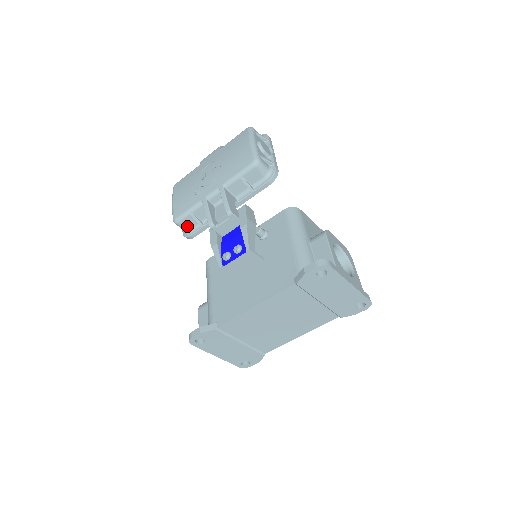
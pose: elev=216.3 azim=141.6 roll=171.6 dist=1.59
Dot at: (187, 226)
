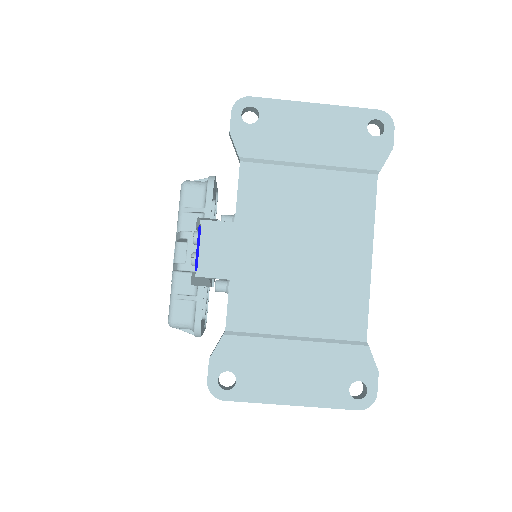
Dot at: (185, 317)
